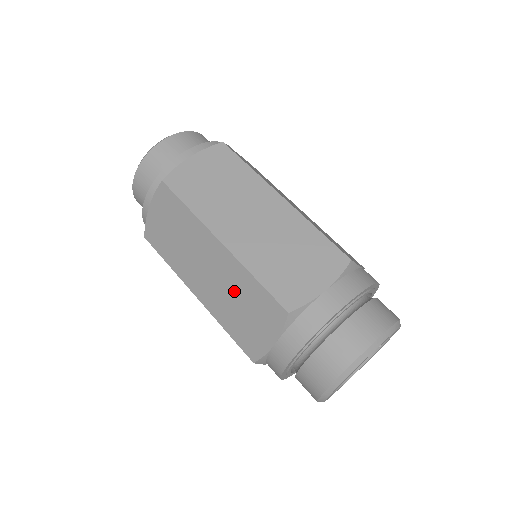
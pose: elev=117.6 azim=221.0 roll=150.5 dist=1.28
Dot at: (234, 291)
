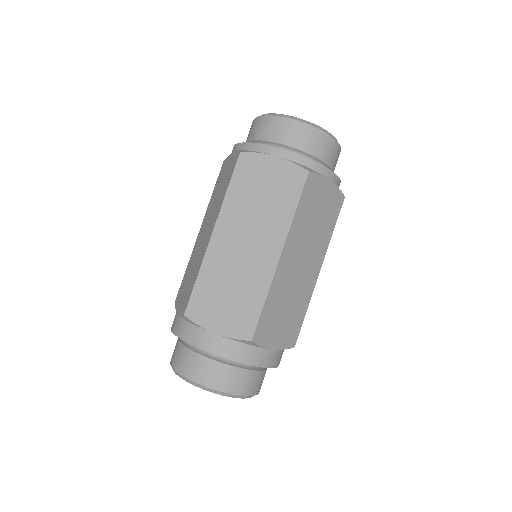
Dot at: (242, 280)
